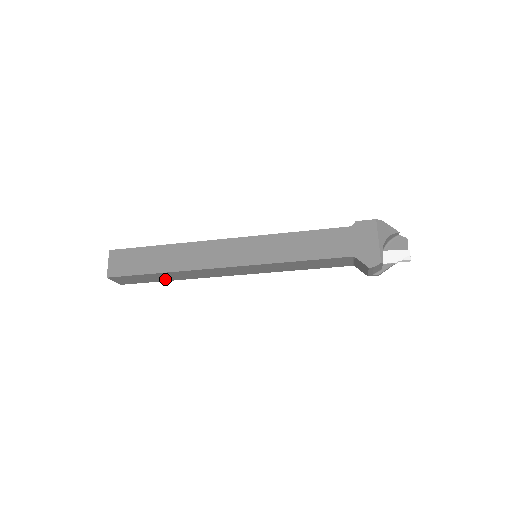
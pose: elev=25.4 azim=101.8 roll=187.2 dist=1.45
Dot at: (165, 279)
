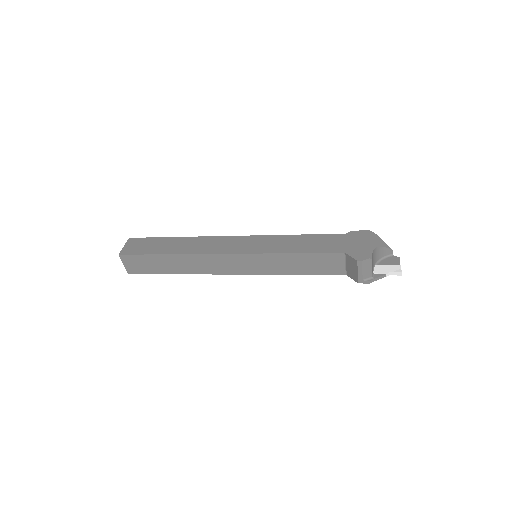
Dot at: (169, 270)
